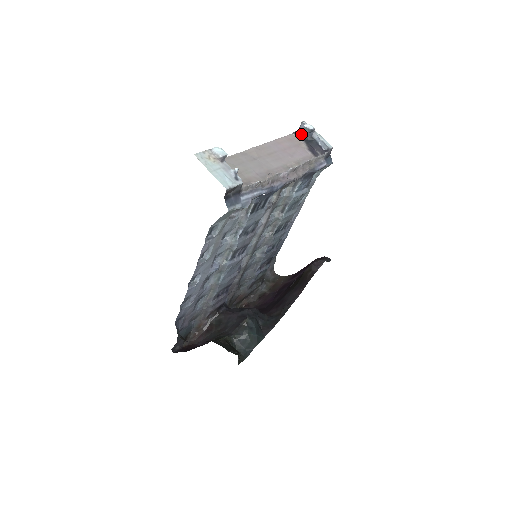
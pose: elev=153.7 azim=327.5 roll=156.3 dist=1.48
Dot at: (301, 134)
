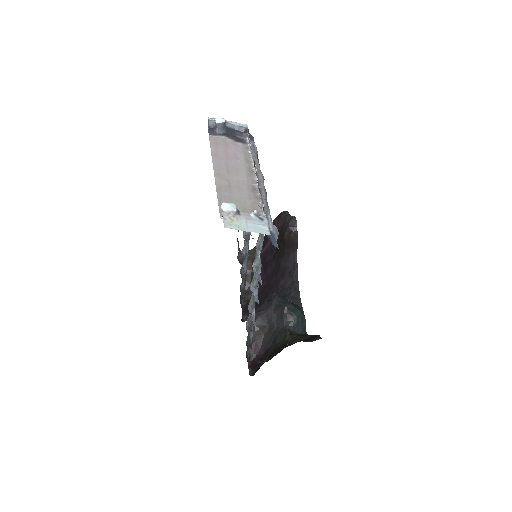
Dot at: (216, 131)
